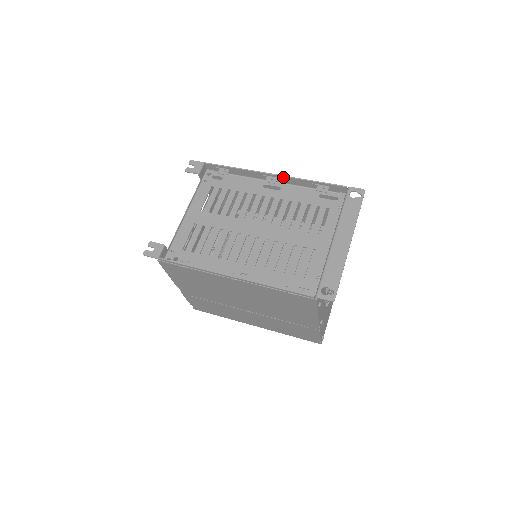
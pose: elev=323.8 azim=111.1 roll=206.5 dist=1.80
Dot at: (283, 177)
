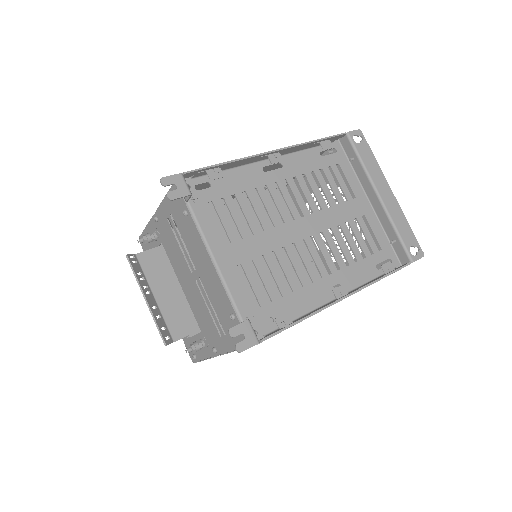
Dot at: (286, 149)
